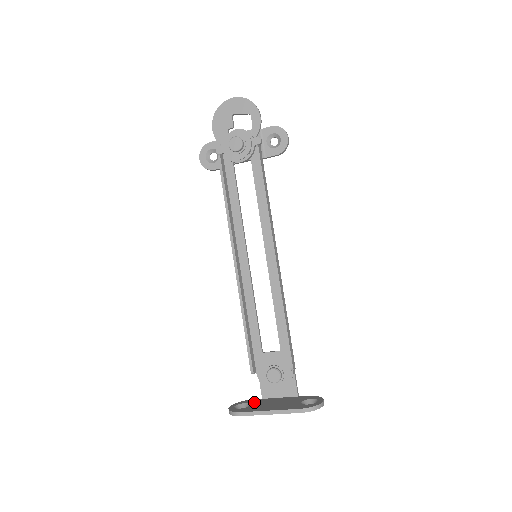
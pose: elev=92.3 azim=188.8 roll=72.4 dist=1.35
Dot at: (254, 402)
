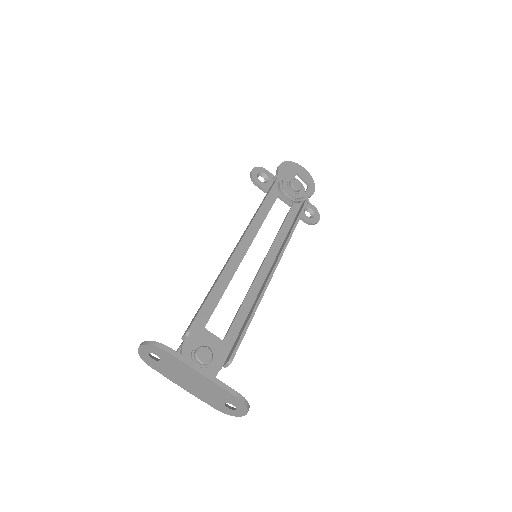
Dot at: occluded
